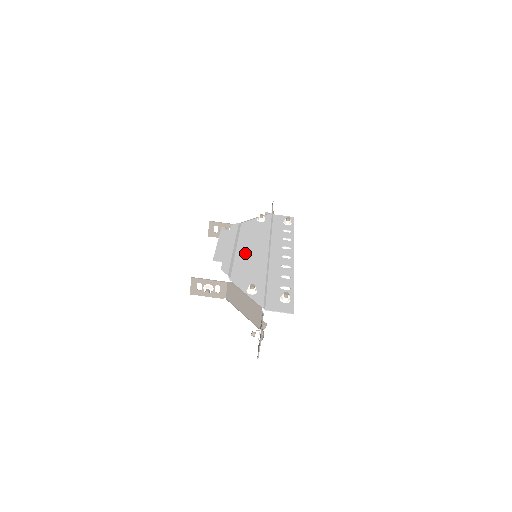
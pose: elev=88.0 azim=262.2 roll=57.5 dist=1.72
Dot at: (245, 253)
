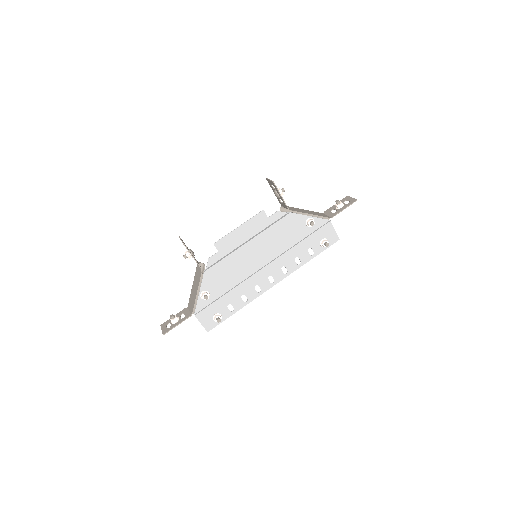
Dot at: (247, 253)
